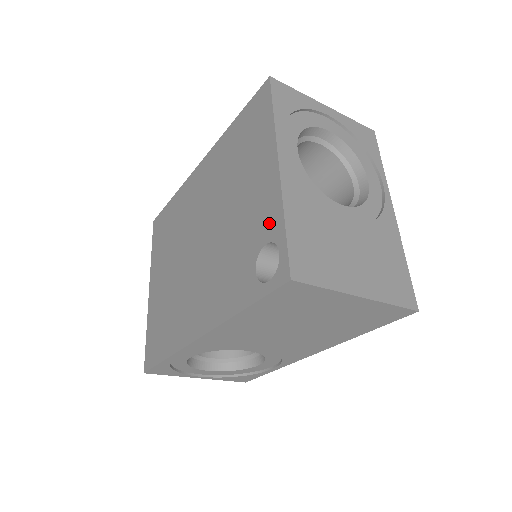
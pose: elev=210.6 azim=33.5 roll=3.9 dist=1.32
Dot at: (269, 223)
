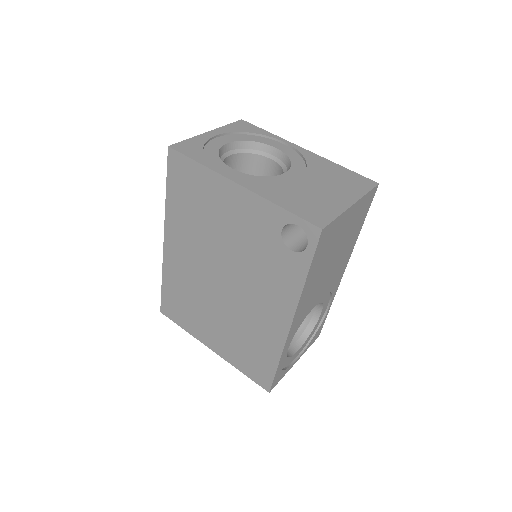
Dot at: (270, 219)
